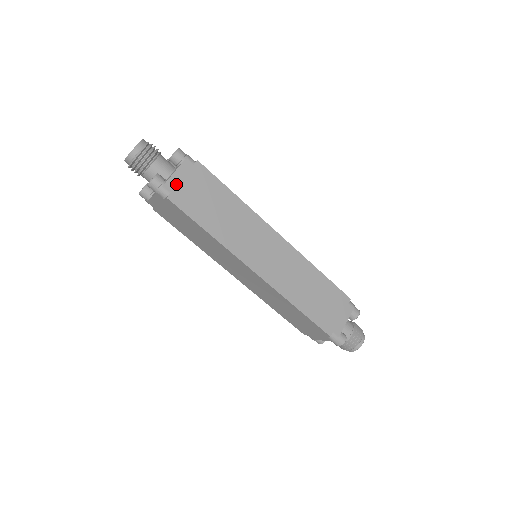
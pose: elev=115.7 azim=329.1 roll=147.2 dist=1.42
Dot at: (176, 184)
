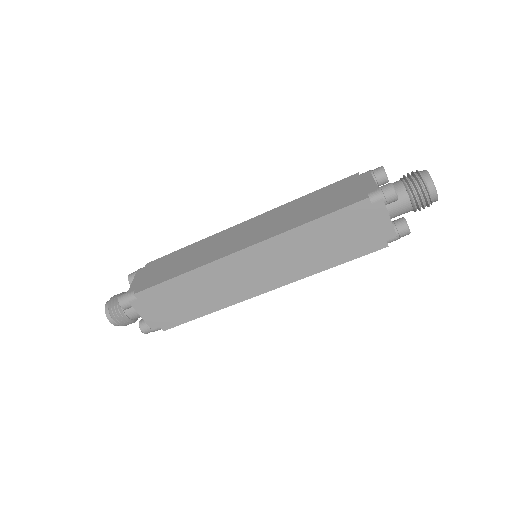
Dot at: (137, 284)
